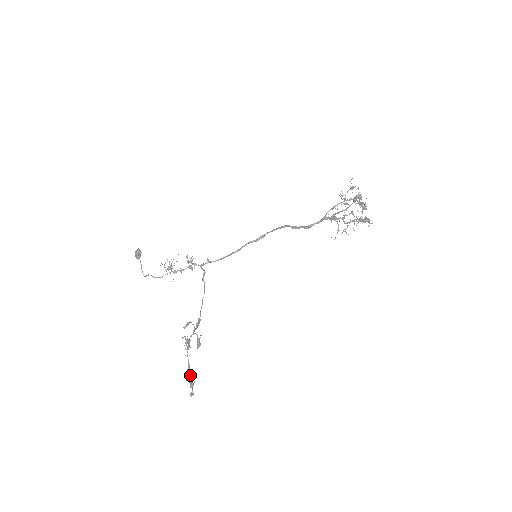
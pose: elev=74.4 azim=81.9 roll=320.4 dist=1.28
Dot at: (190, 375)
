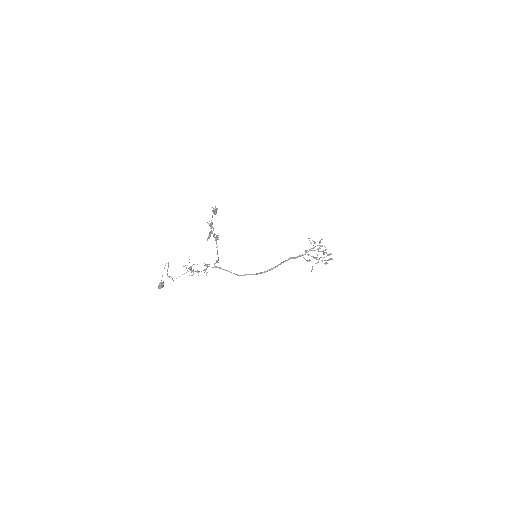
Dot at: occluded
